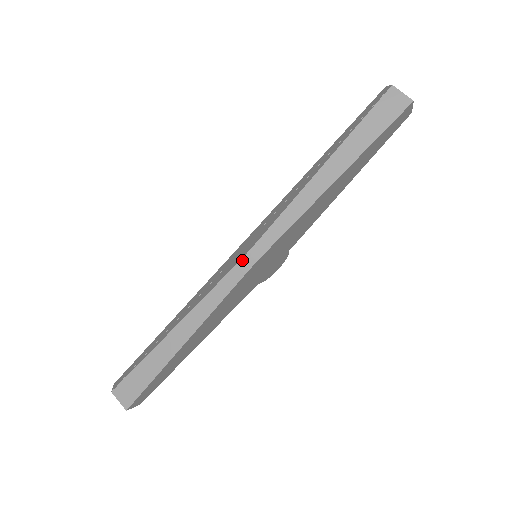
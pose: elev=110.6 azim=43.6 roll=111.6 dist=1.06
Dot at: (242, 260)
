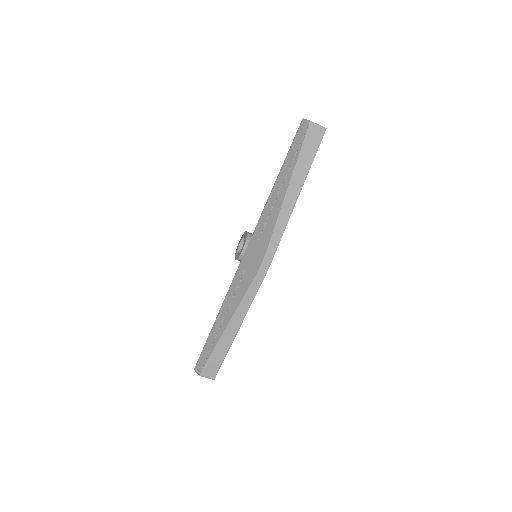
Dot at: (260, 269)
